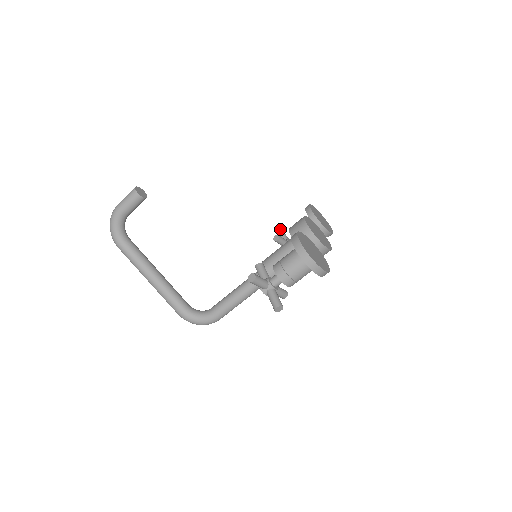
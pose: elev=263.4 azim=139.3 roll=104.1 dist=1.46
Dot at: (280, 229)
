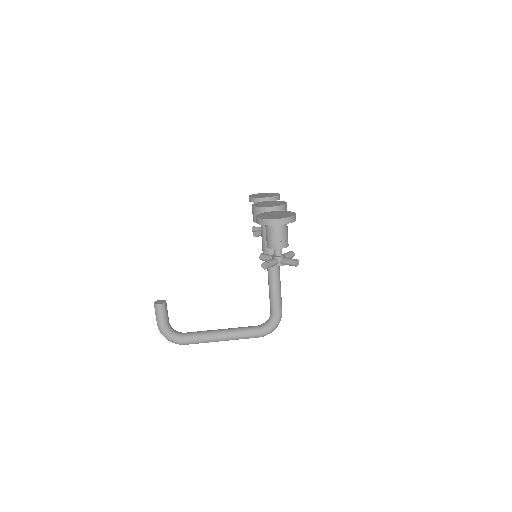
Dot at: (252, 228)
